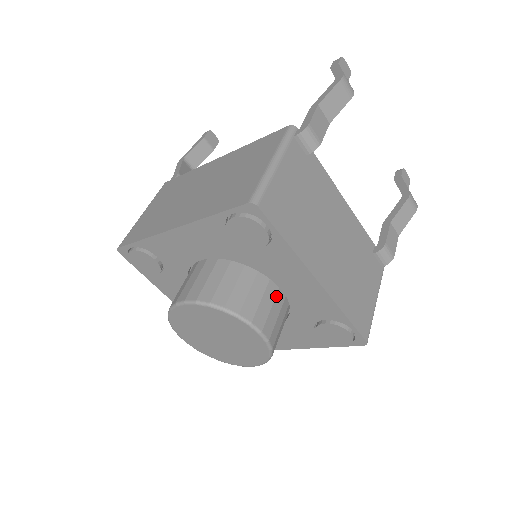
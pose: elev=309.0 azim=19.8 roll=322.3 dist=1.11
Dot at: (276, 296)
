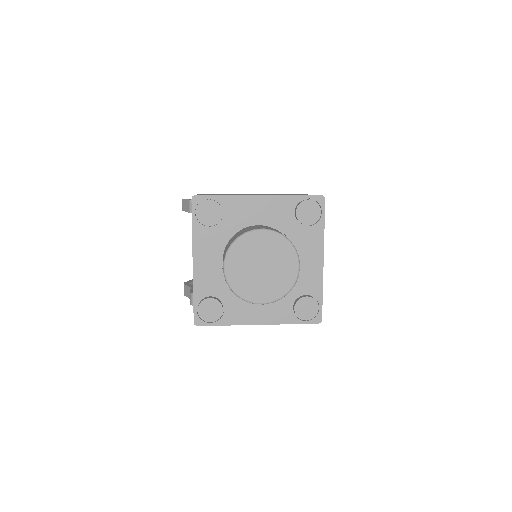
Dot at: occluded
